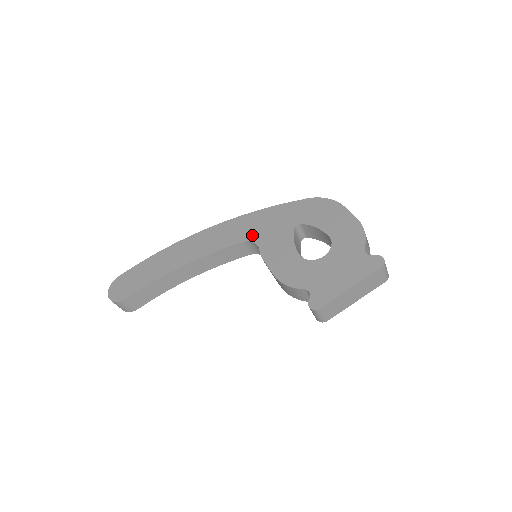
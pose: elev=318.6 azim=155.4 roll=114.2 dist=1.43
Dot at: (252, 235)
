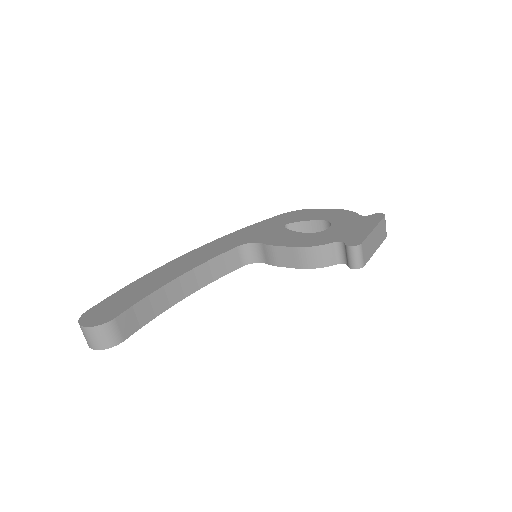
Dot at: (245, 240)
